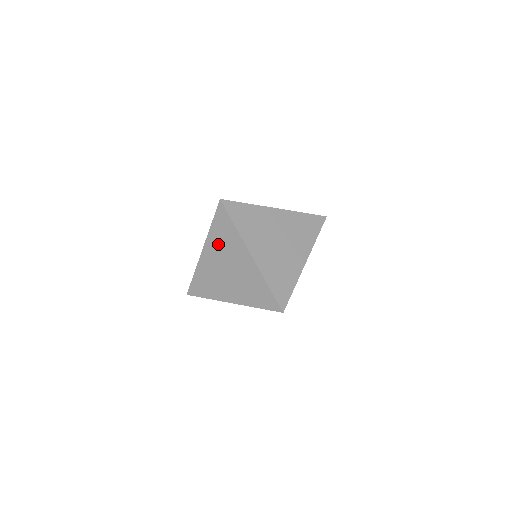
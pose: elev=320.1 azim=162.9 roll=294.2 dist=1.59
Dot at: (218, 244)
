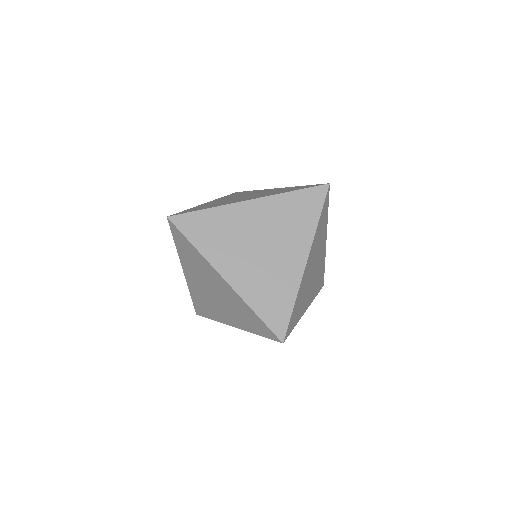
Dot at: (191, 266)
